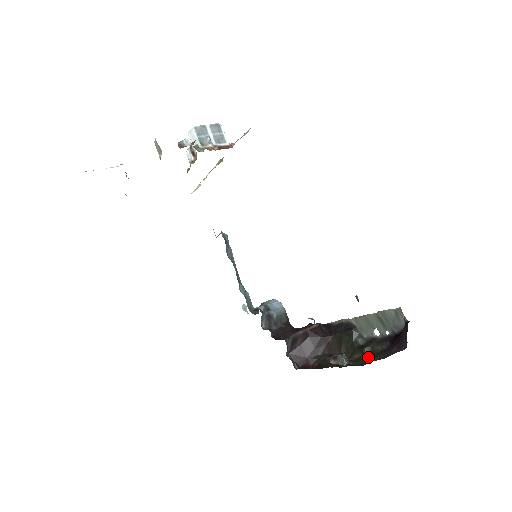
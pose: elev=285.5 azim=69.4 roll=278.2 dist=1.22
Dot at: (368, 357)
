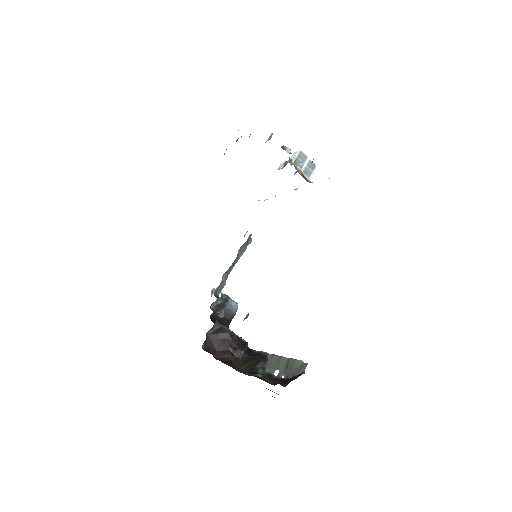
Dot at: occluded
